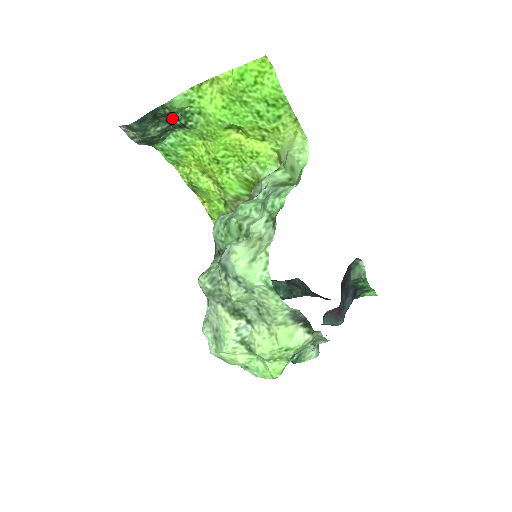
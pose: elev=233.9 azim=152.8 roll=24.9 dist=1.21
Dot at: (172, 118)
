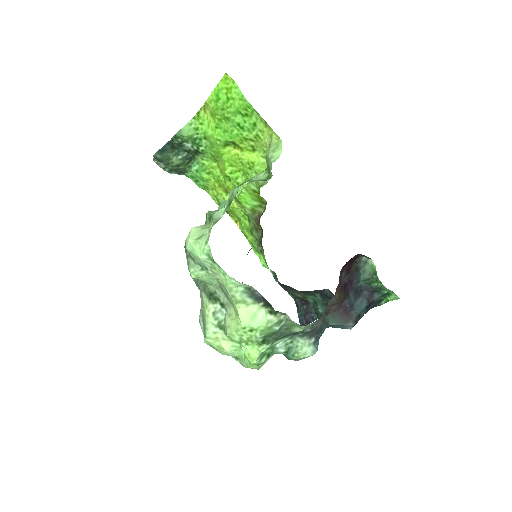
Dot at: (186, 146)
